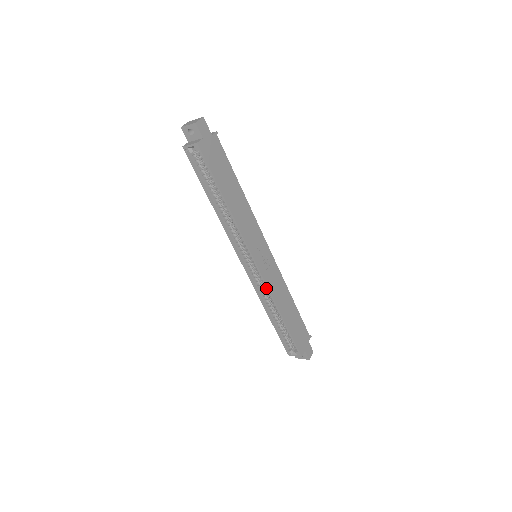
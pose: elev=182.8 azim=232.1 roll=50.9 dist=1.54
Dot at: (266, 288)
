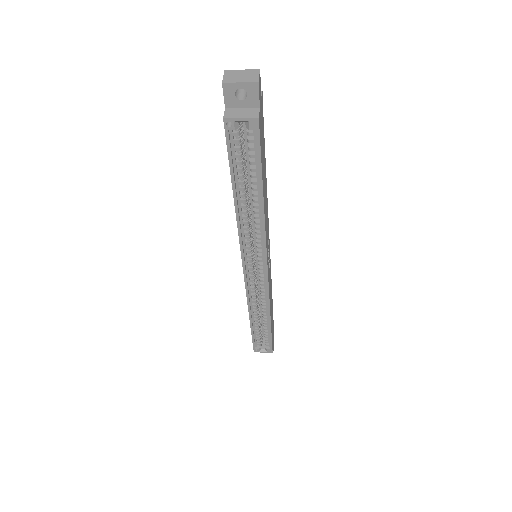
Dot at: (262, 293)
